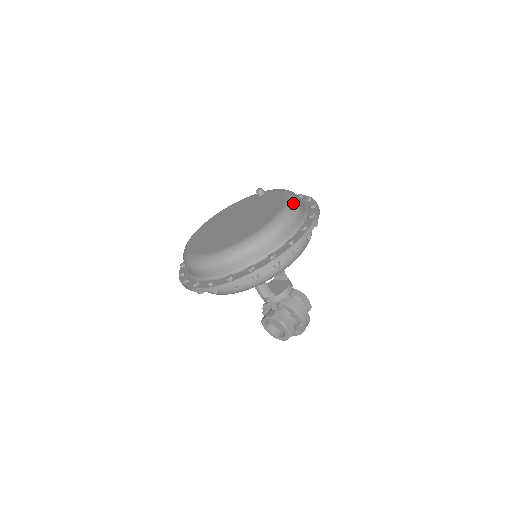
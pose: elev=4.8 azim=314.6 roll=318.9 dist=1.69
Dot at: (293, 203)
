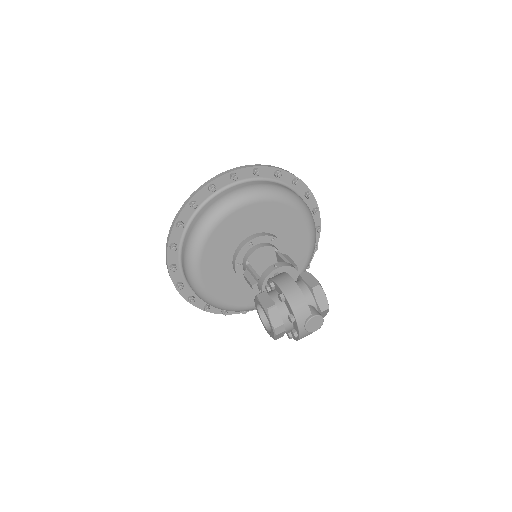
Dot at: occluded
